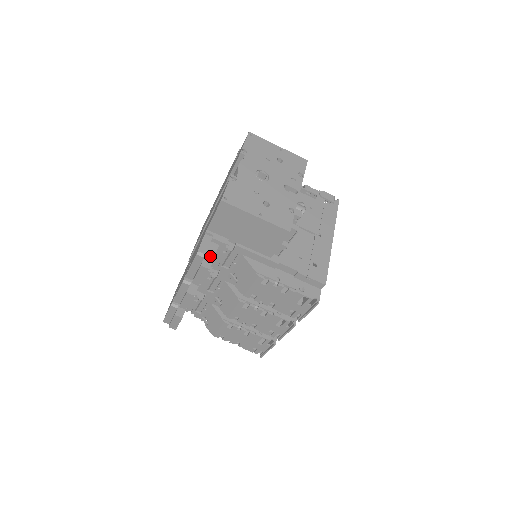
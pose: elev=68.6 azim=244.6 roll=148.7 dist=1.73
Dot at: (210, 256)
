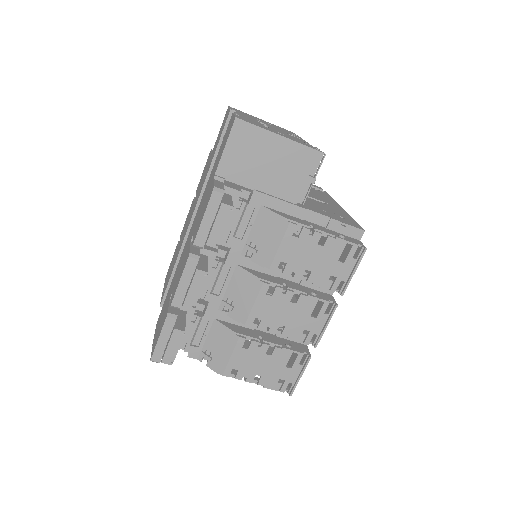
Dot at: (227, 199)
